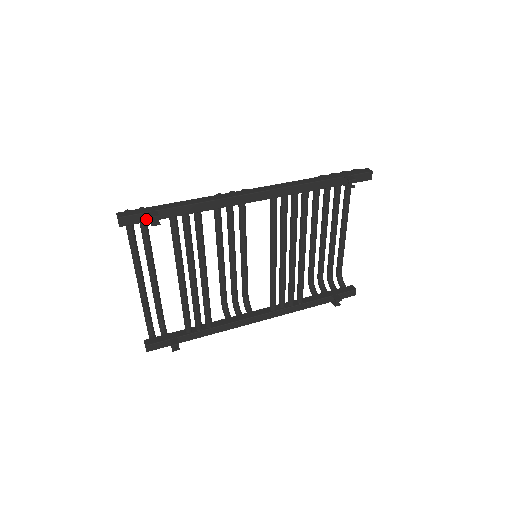
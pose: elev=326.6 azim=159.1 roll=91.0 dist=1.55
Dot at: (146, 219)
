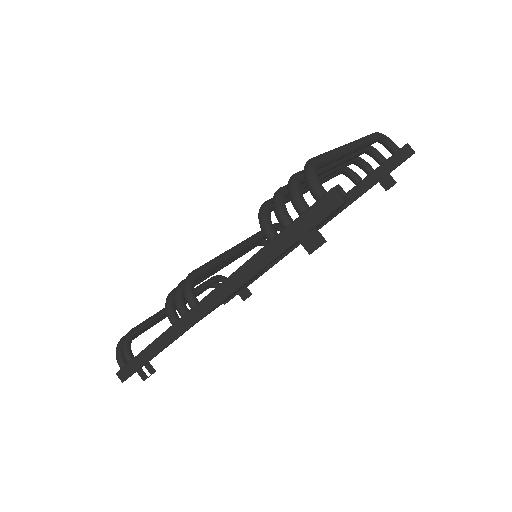
Dot at: occluded
